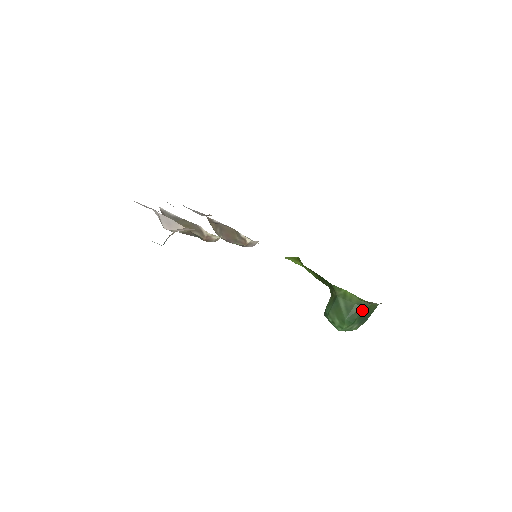
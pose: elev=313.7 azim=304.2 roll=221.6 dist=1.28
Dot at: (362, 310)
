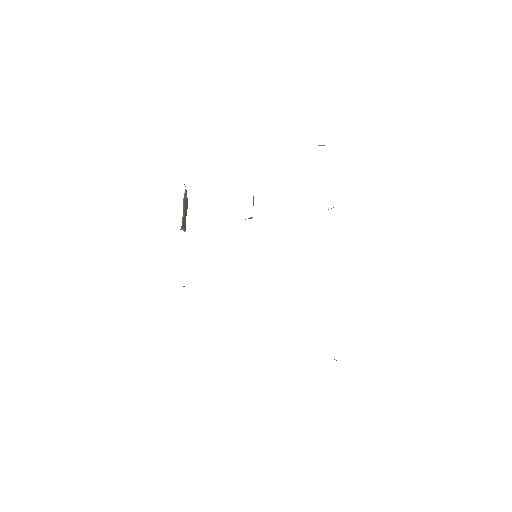
Dot at: occluded
